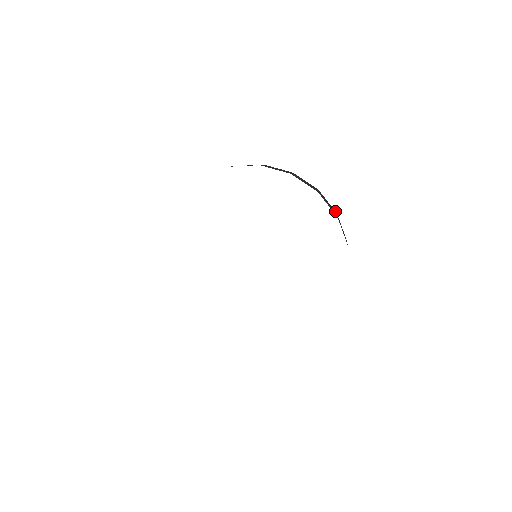
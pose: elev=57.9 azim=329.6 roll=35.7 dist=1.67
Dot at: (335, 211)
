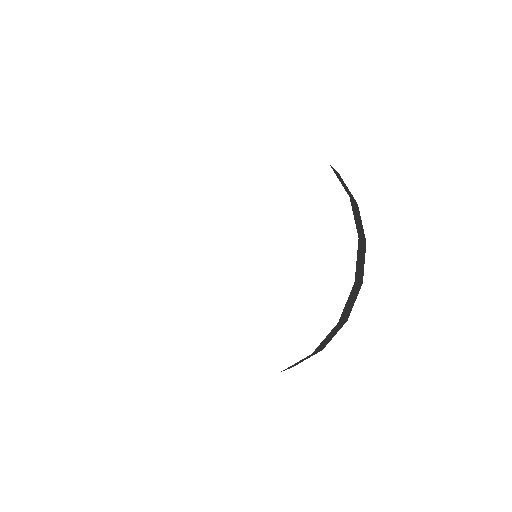
Dot at: (365, 238)
